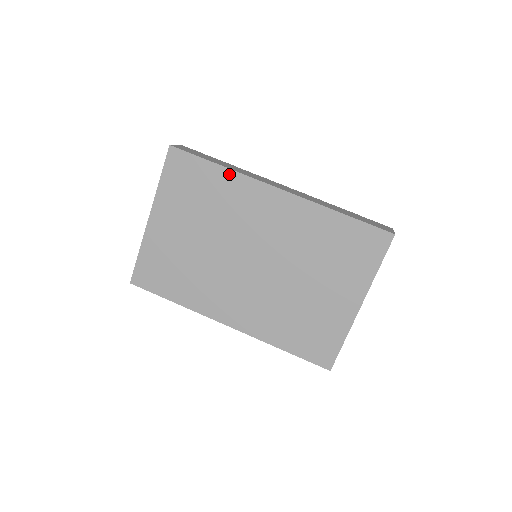
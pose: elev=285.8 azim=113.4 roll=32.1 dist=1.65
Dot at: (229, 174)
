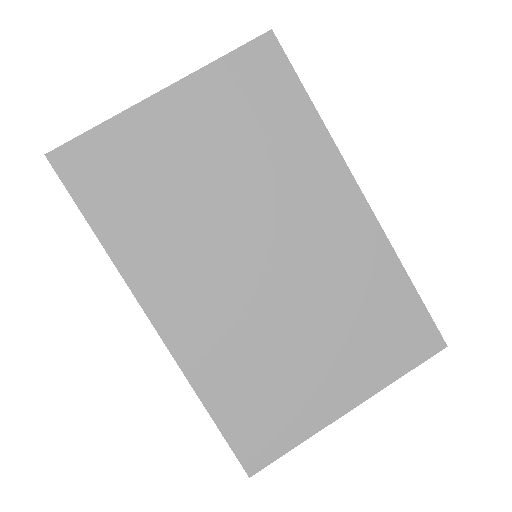
Dot at: (318, 128)
